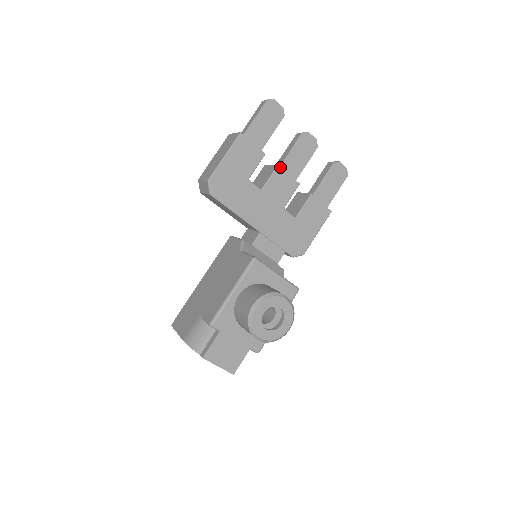
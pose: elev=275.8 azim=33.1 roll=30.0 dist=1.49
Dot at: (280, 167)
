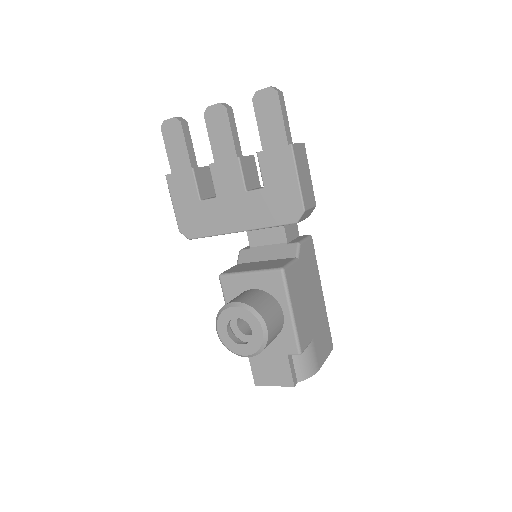
Dot at: (211, 164)
